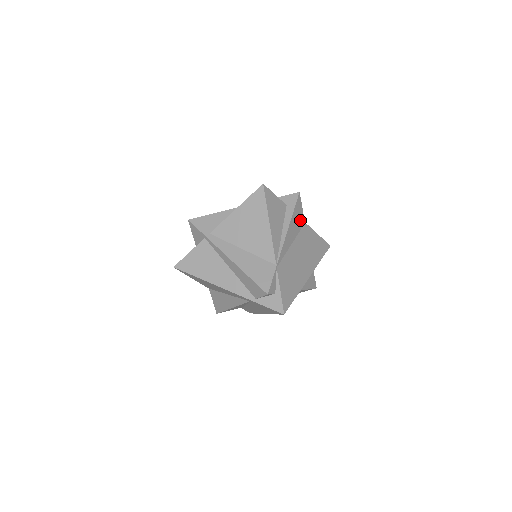
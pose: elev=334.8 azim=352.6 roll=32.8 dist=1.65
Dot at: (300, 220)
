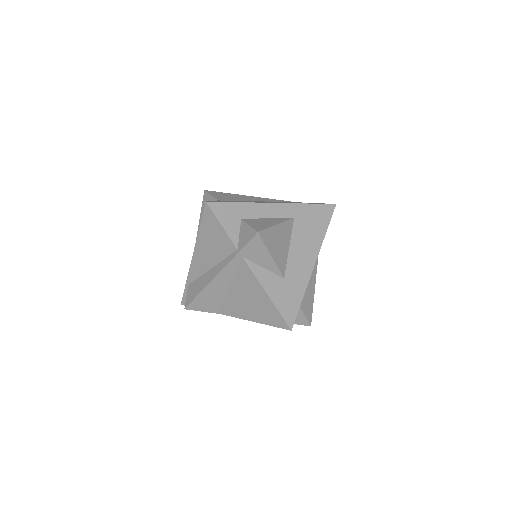
Dot at: occluded
